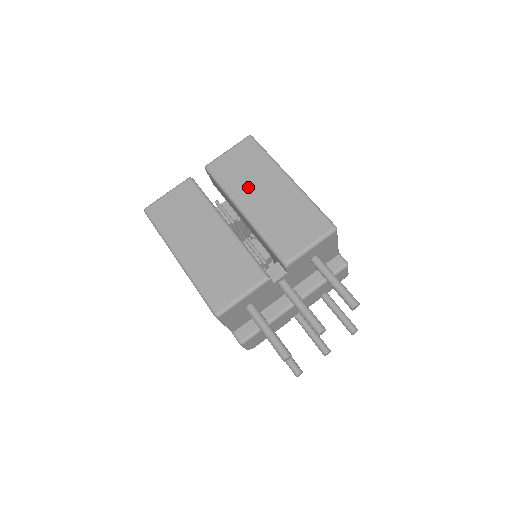
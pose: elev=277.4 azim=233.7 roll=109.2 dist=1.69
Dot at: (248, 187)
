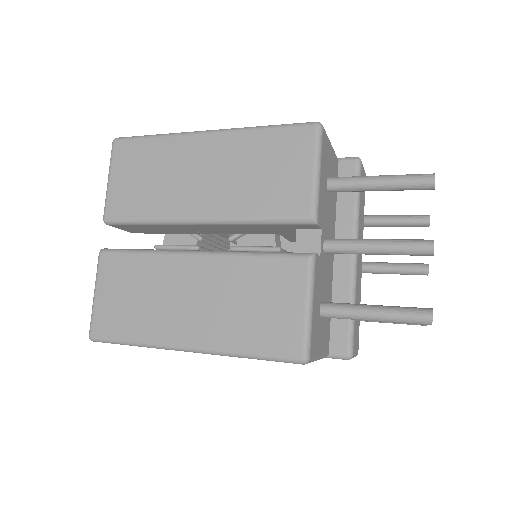
Dot at: (174, 190)
